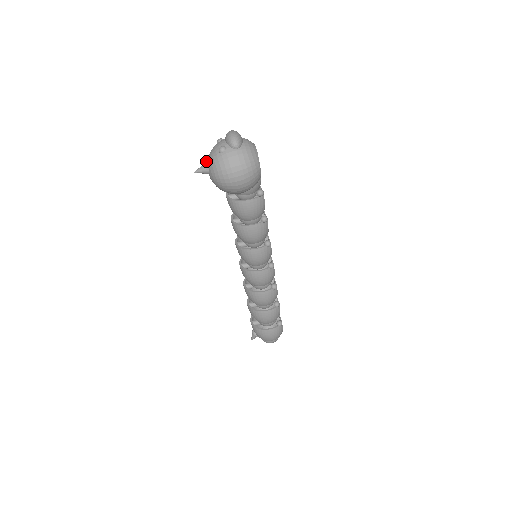
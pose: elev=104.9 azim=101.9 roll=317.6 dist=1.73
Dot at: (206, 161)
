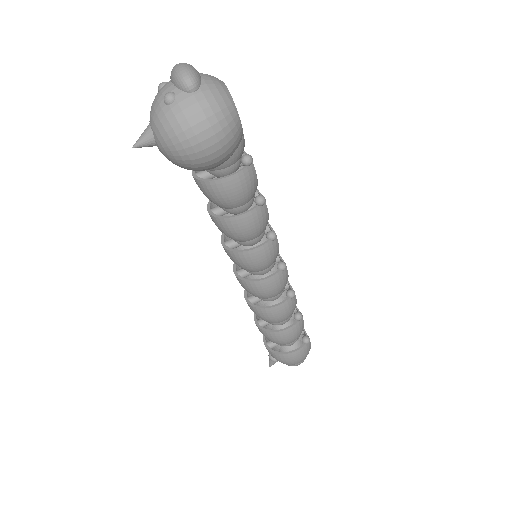
Dot at: occluded
